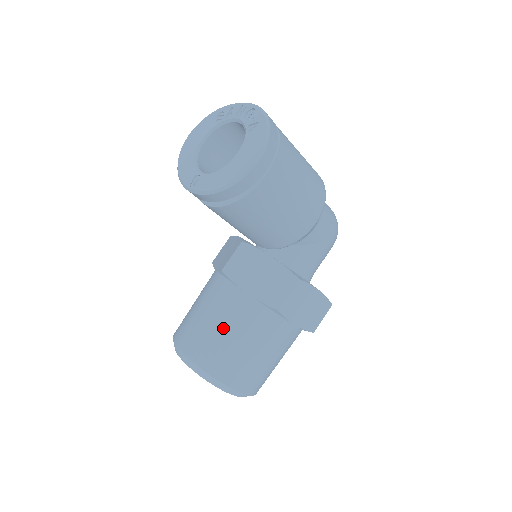
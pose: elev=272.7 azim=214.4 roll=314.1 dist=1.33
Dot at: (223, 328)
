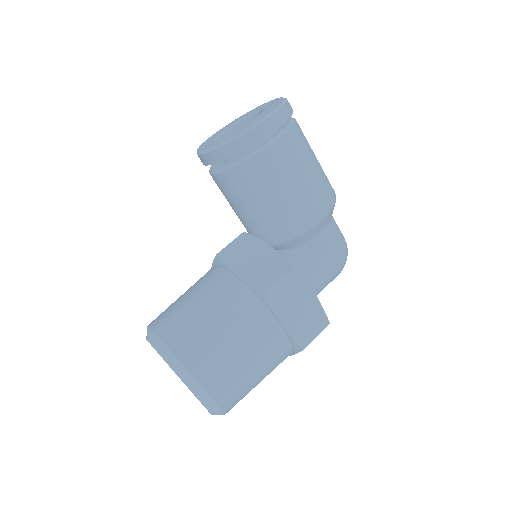
Dot at: (202, 307)
